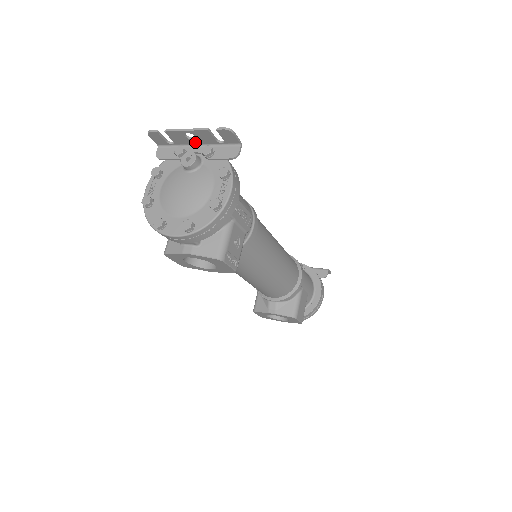
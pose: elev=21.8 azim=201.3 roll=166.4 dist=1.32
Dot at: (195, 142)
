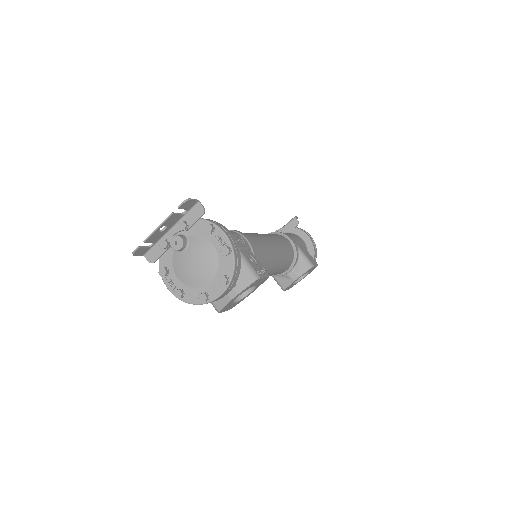
Dot at: (168, 229)
